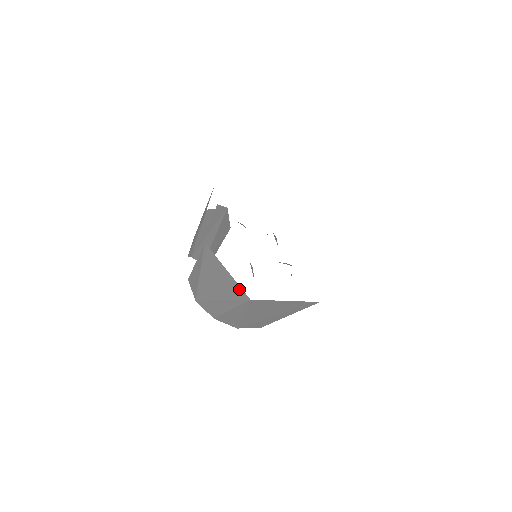
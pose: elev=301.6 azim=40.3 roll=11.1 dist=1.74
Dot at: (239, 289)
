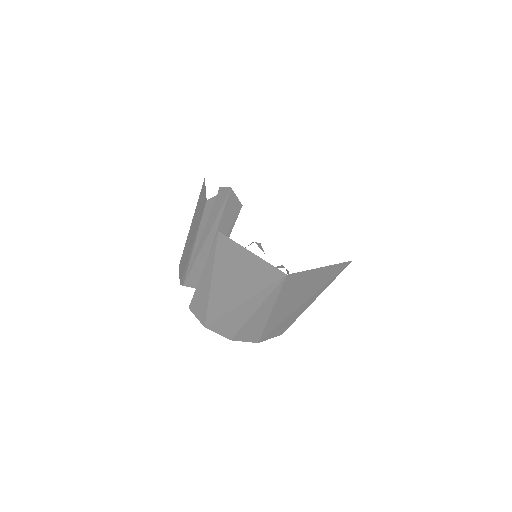
Dot at: (270, 269)
